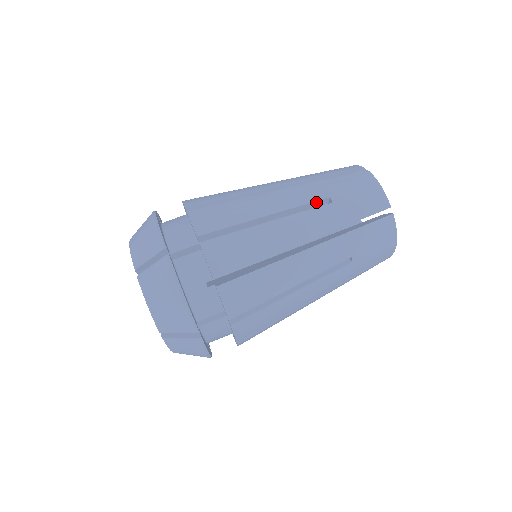
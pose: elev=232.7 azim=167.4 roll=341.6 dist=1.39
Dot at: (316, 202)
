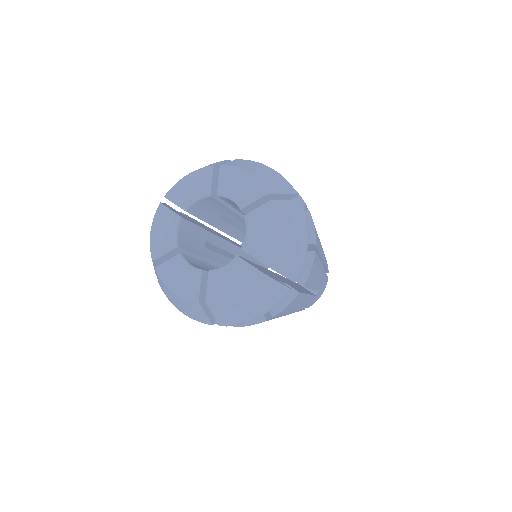
Dot at: occluded
